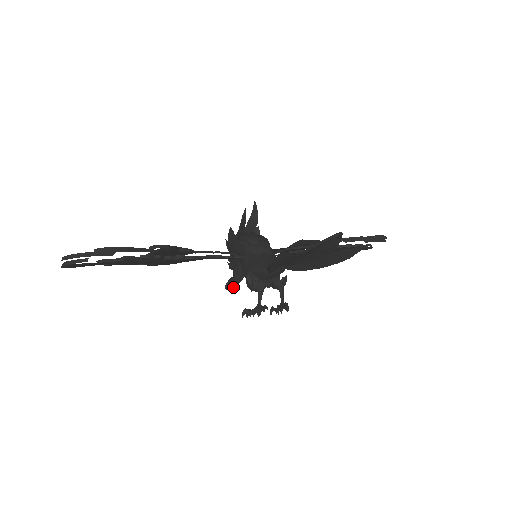
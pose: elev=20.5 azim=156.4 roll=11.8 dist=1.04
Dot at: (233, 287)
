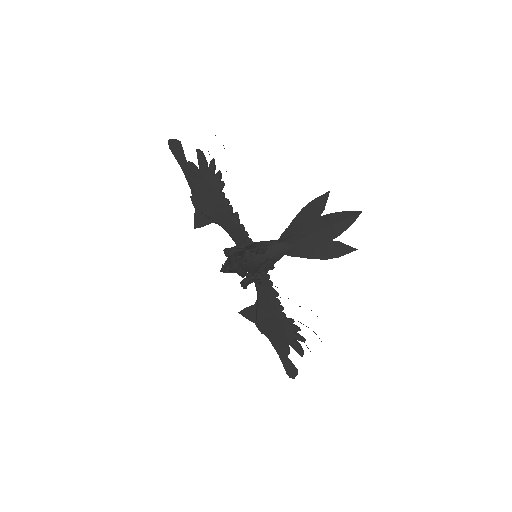
Dot at: (228, 254)
